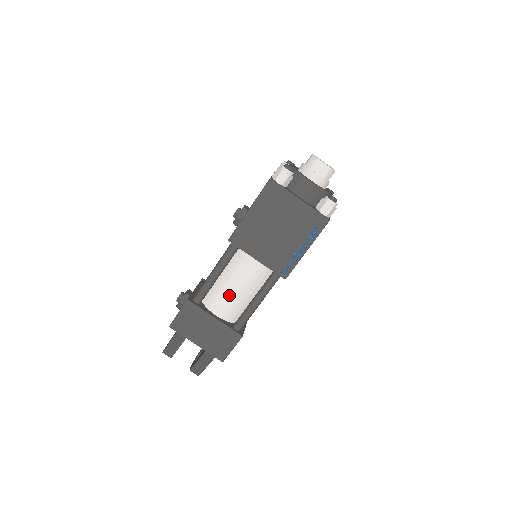
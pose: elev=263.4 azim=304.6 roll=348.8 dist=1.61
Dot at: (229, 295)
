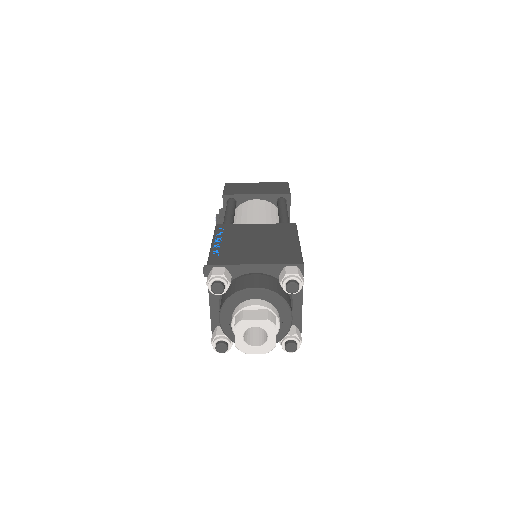
Dot at: occluded
